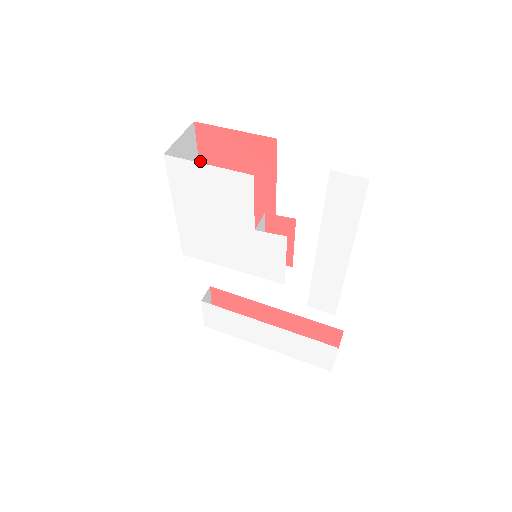
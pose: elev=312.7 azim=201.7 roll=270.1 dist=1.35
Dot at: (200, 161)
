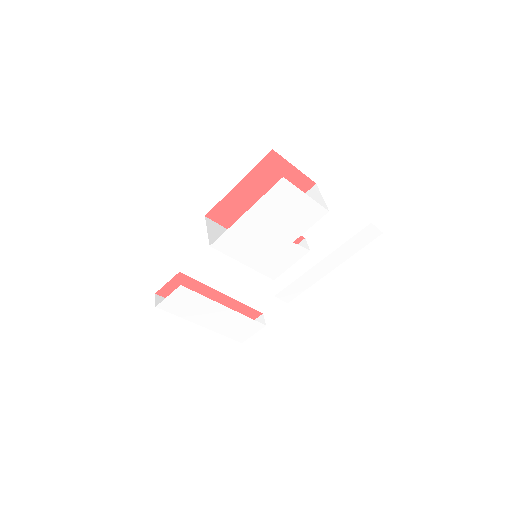
Dot at: (248, 174)
